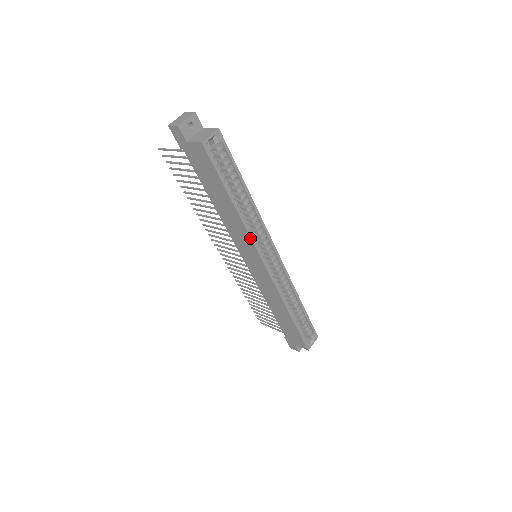
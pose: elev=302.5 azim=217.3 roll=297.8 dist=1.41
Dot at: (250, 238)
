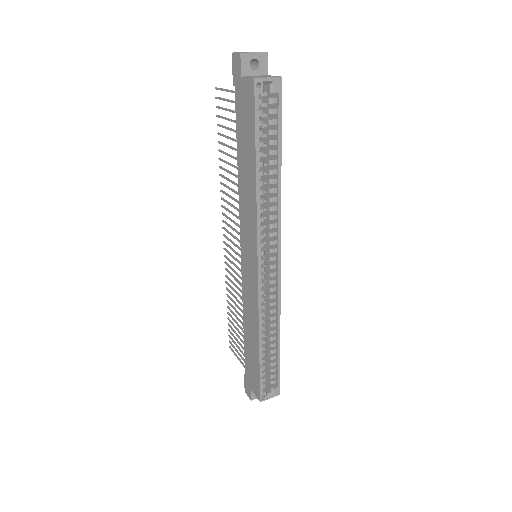
Dot at: (256, 224)
